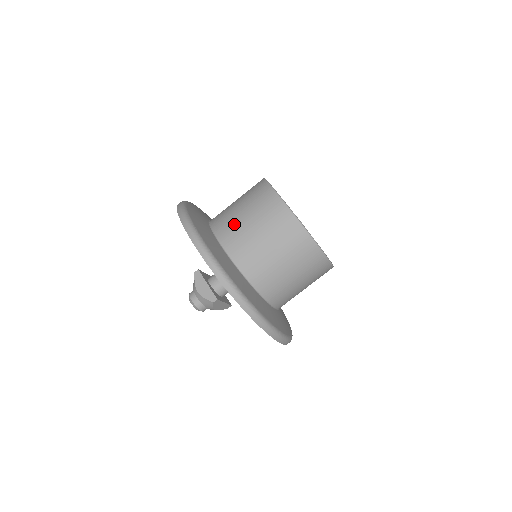
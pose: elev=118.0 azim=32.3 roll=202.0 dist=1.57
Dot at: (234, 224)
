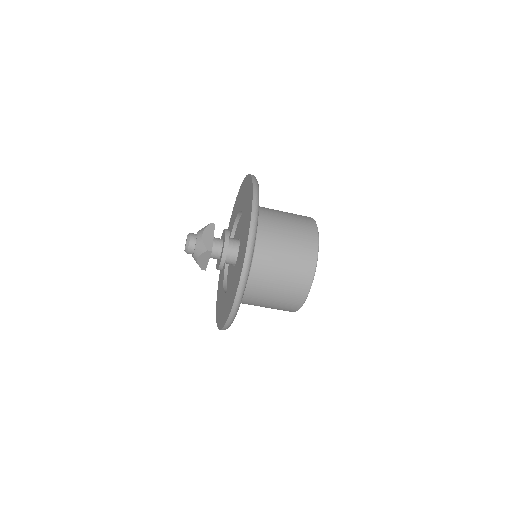
Dot at: (276, 217)
